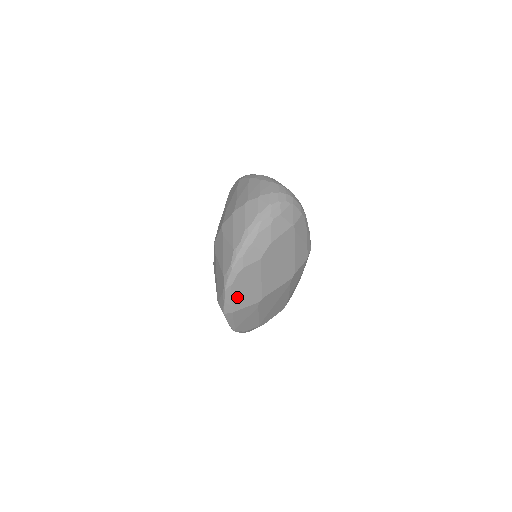
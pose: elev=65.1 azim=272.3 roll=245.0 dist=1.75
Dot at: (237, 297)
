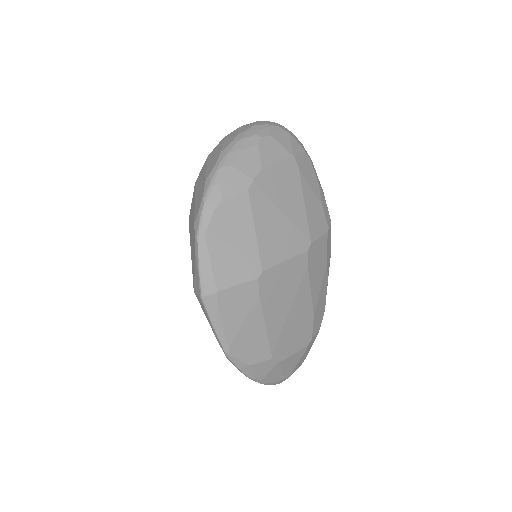
Dot at: (219, 260)
